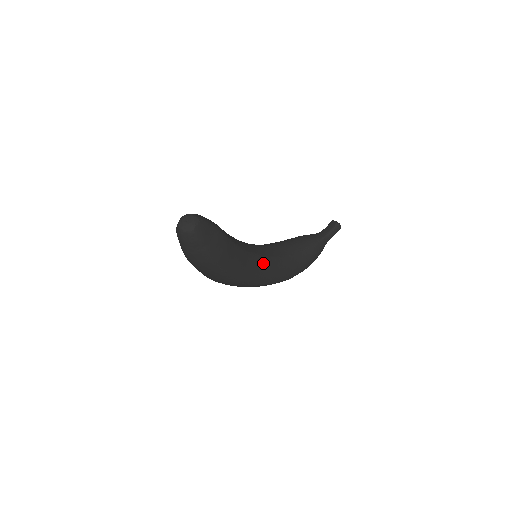
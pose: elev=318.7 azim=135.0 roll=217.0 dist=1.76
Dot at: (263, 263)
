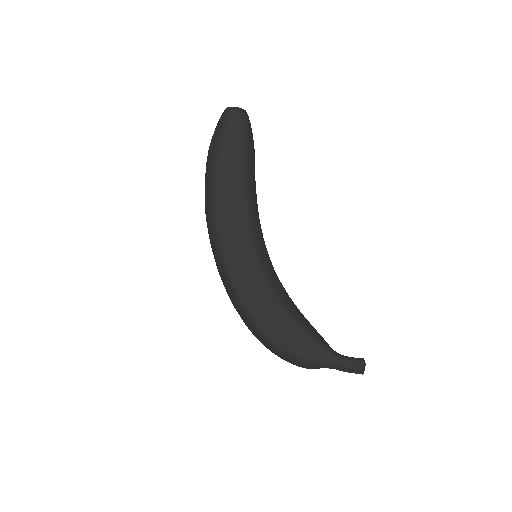
Dot at: (250, 252)
